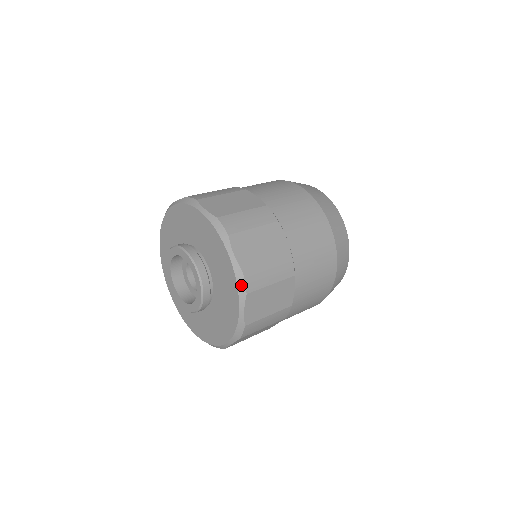
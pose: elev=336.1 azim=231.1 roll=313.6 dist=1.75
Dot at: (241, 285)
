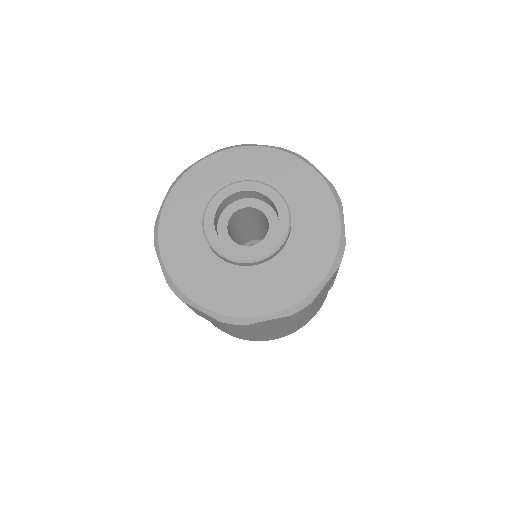
Dot at: (336, 194)
